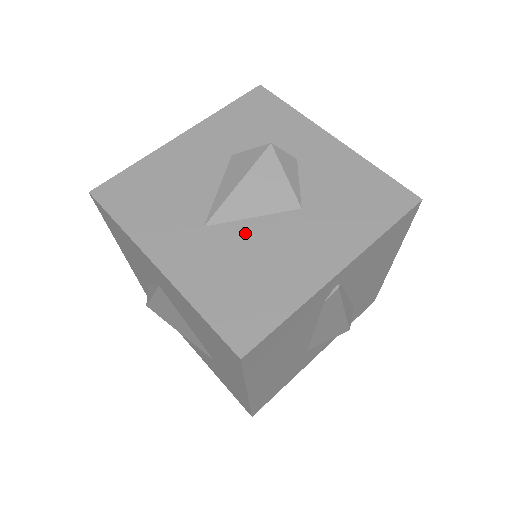
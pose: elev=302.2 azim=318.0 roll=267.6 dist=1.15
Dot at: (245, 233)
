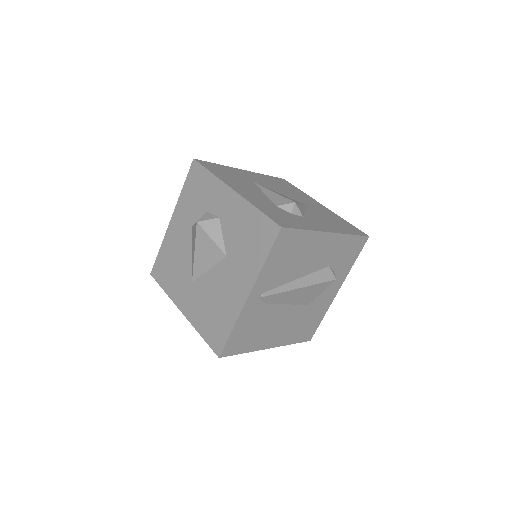
Dot at: (207, 282)
